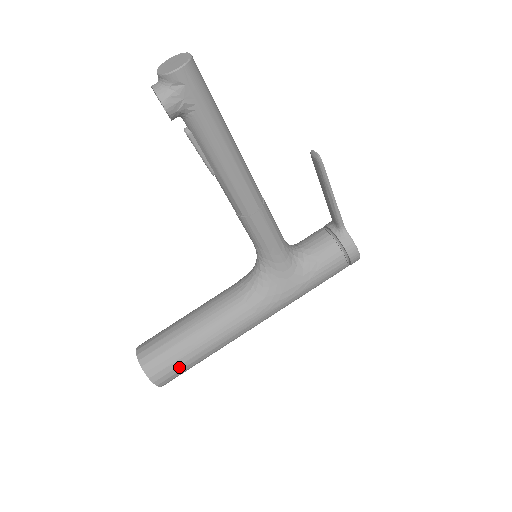
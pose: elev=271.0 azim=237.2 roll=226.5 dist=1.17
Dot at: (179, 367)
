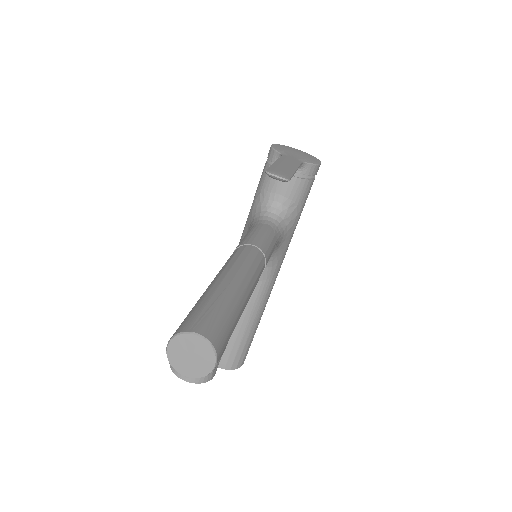
Dot at: occluded
